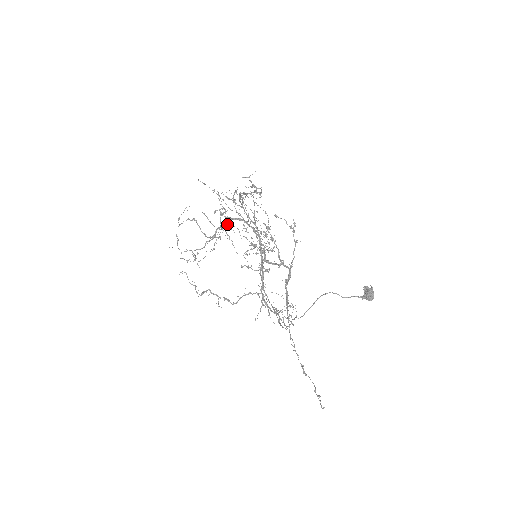
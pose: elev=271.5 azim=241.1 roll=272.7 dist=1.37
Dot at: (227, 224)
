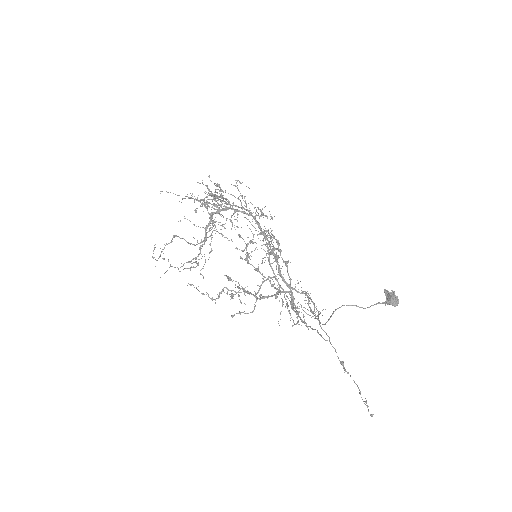
Dot at: occluded
